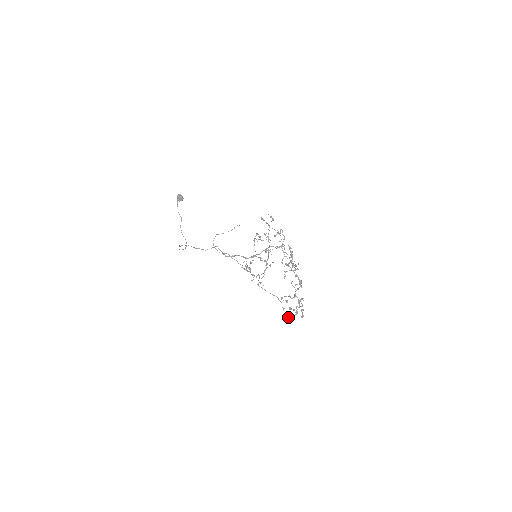
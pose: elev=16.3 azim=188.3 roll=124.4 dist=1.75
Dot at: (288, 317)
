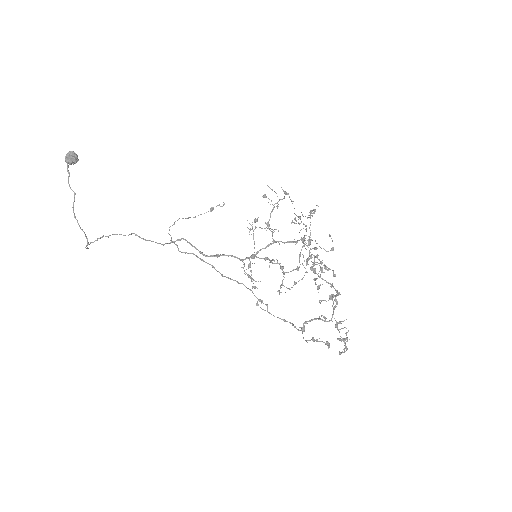
Dot at: occluded
